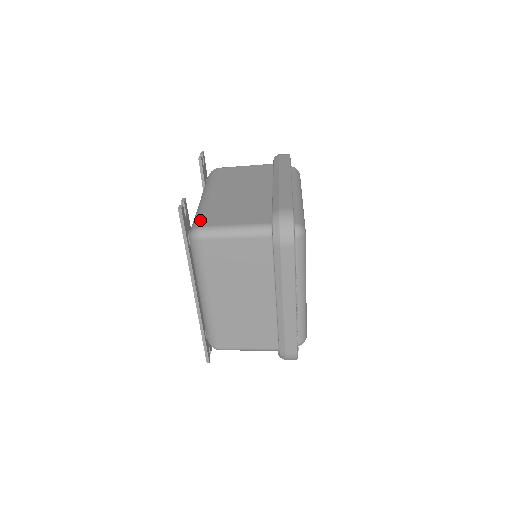
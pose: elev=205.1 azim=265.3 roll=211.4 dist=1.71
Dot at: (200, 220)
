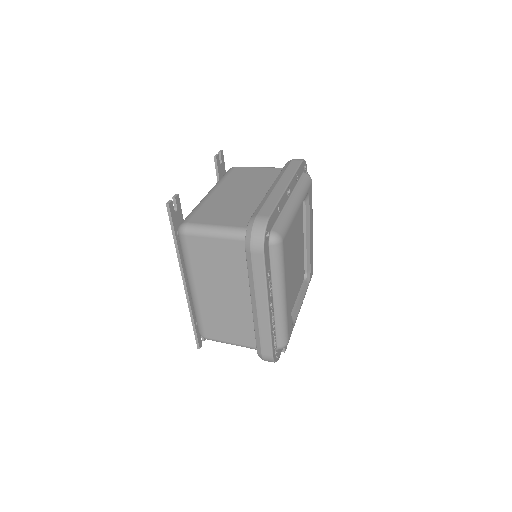
Dot at: (190, 216)
